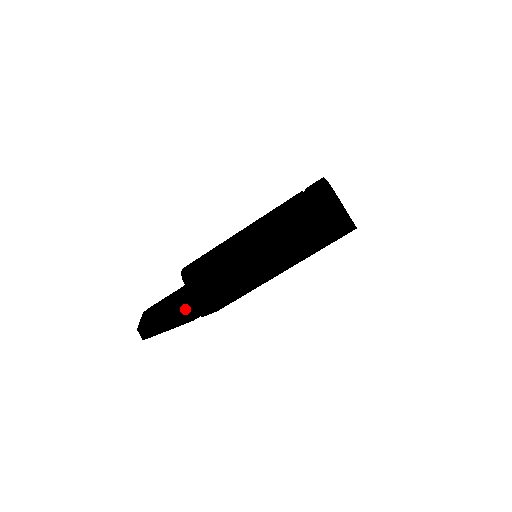
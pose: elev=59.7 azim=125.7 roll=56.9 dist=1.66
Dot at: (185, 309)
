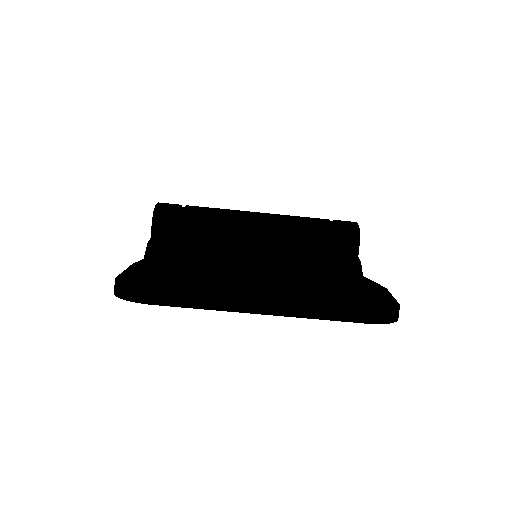
Dot at: (205, 307)
